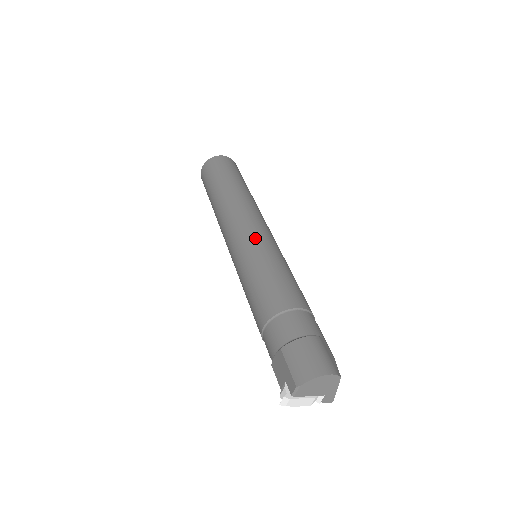
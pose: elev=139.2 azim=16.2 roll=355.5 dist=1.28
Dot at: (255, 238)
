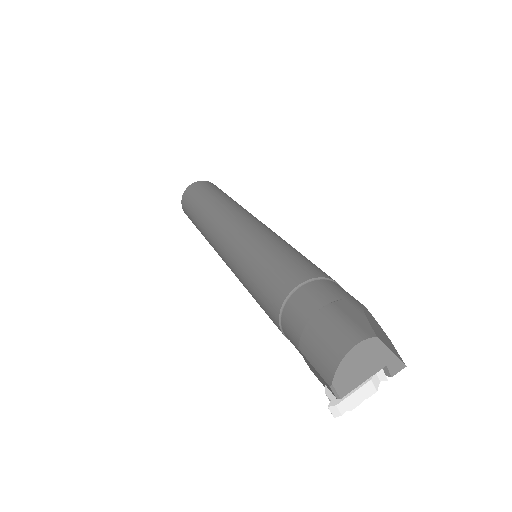
Dot at: (235, 242)
